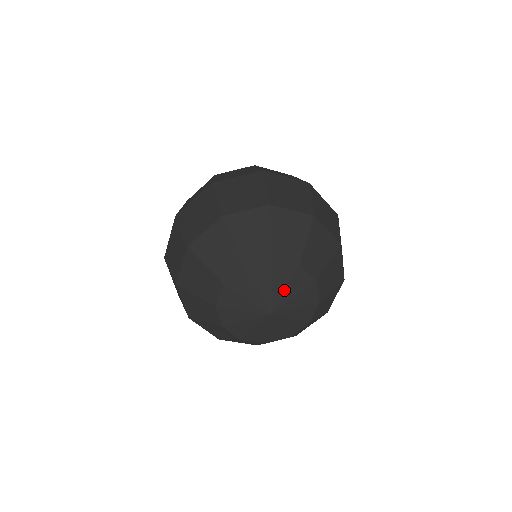
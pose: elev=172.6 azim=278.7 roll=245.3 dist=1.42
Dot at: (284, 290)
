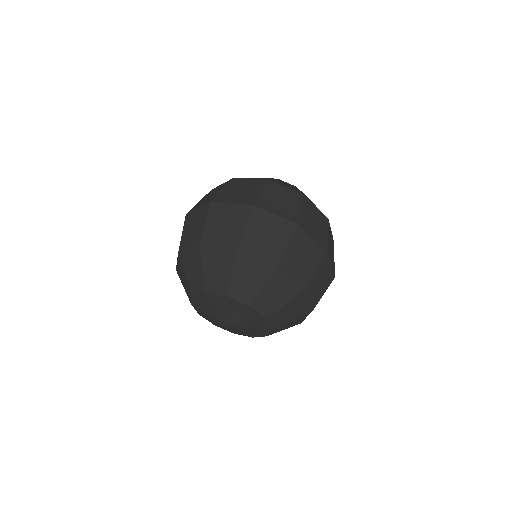
Dot at: (237, 317)
